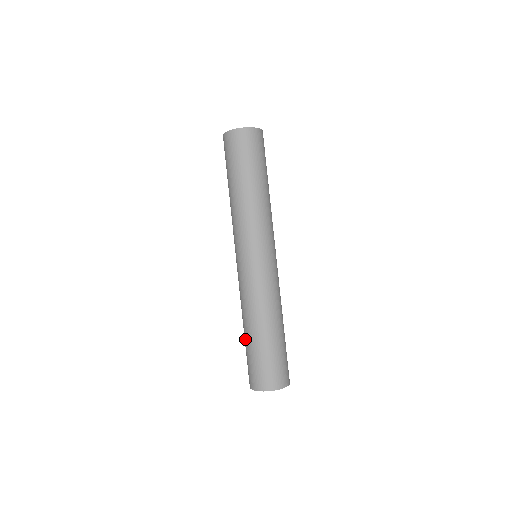
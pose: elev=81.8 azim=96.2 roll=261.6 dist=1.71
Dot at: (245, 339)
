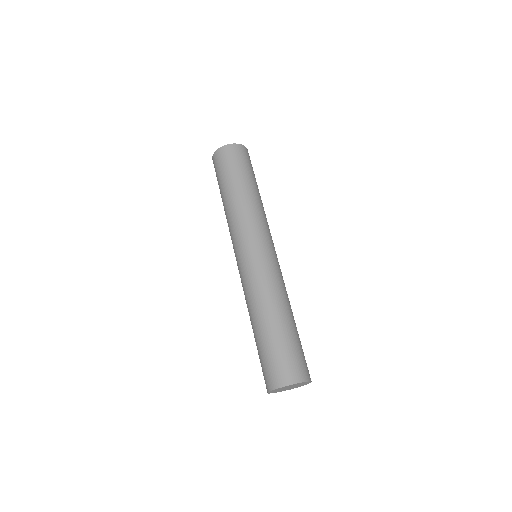
Dot at: (255, 338)
